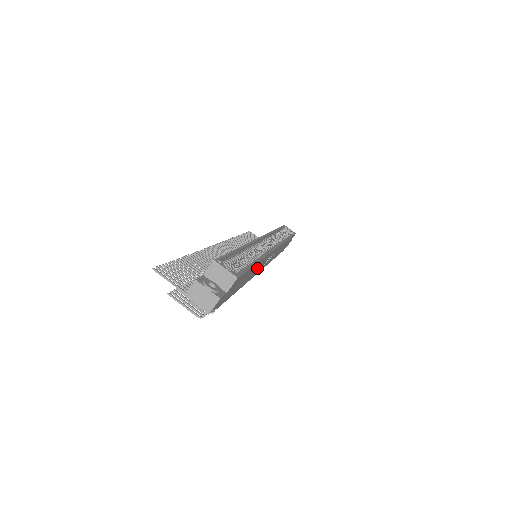
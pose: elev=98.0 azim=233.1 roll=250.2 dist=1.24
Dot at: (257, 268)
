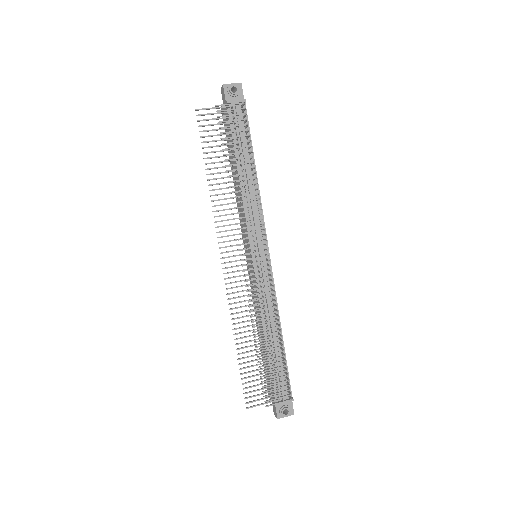
Dot at: occluded
